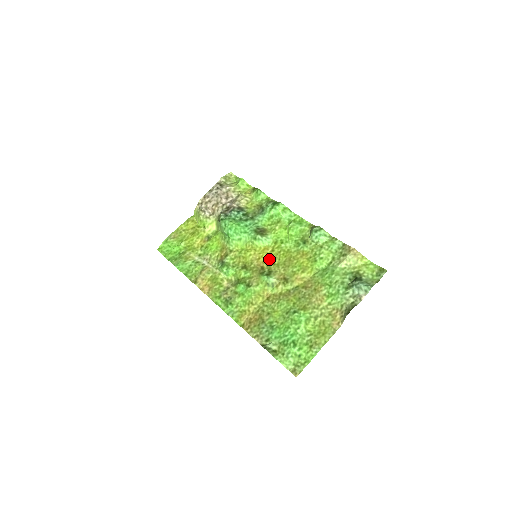
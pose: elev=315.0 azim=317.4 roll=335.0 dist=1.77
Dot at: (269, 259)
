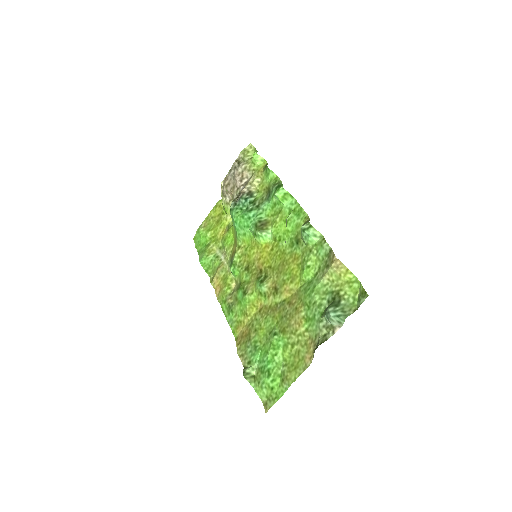
Dot at: (267, 260)
